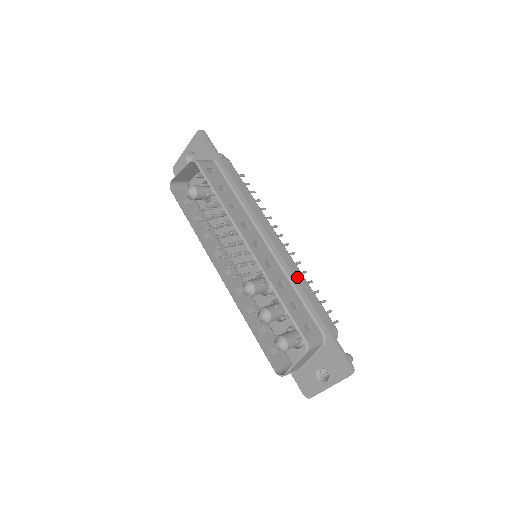
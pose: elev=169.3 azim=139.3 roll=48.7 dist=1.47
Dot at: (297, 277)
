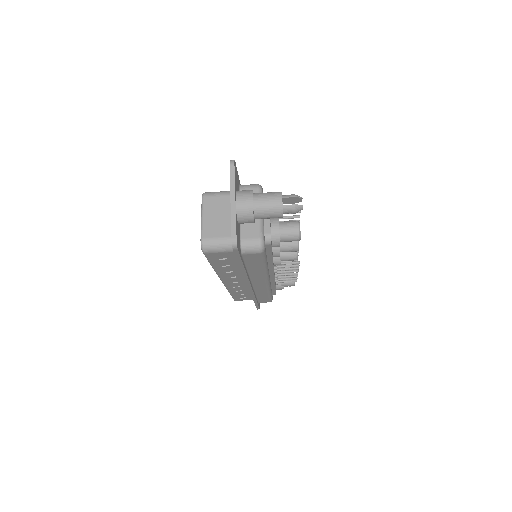
Dot at: occluded
